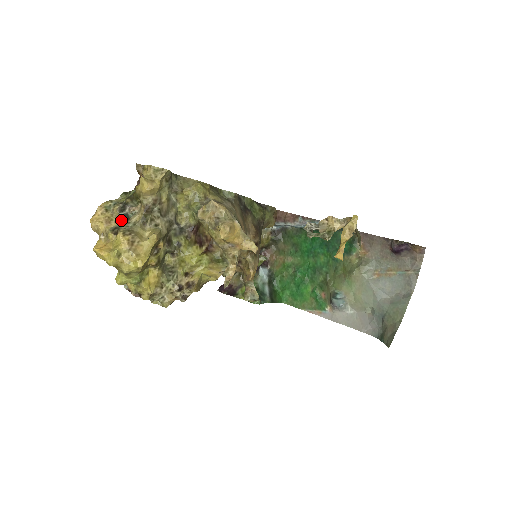
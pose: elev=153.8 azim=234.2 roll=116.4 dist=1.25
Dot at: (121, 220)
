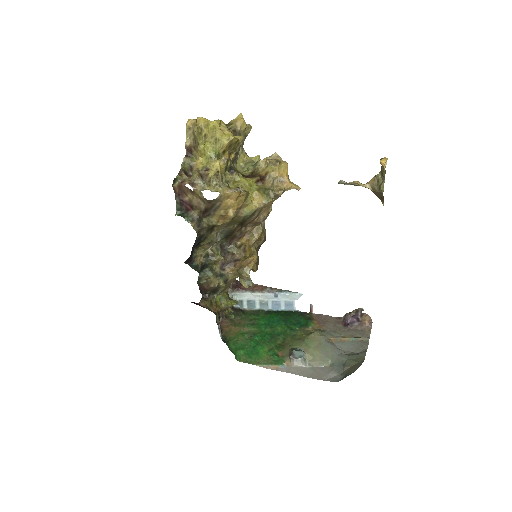
Dot at: occluded
